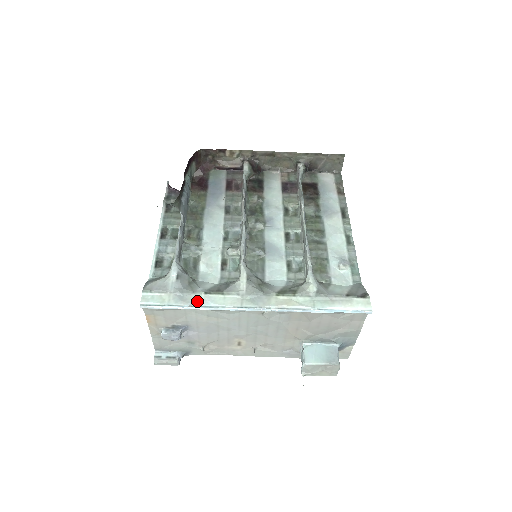
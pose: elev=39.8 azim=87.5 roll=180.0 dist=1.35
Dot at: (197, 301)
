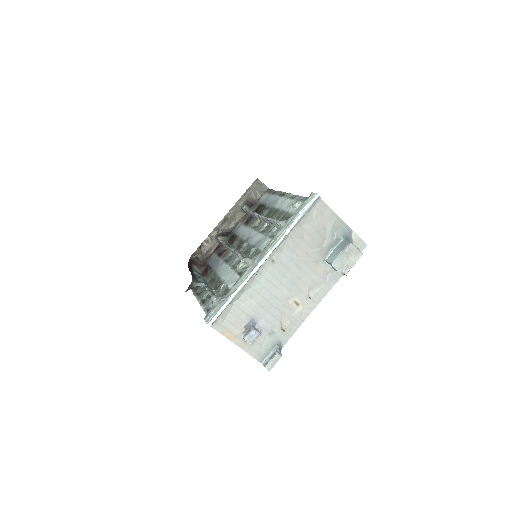
Dot at: (232, 291)
